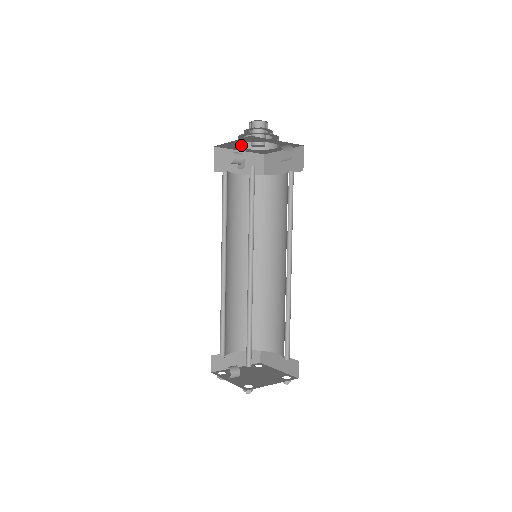
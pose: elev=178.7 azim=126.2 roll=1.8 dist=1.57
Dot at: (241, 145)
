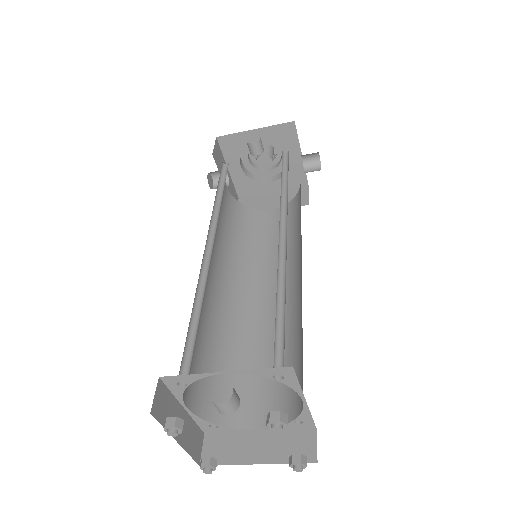
Dot at: (240, 158)
